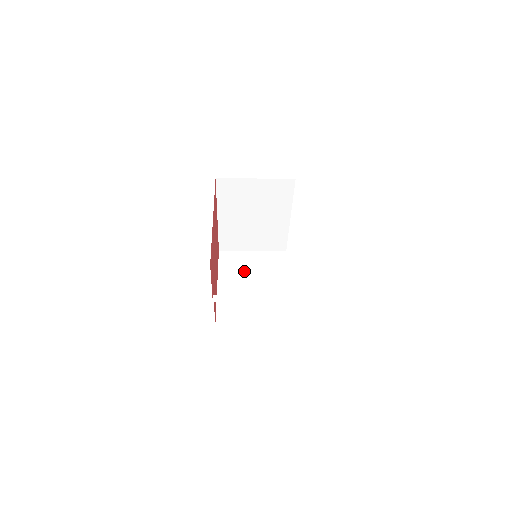
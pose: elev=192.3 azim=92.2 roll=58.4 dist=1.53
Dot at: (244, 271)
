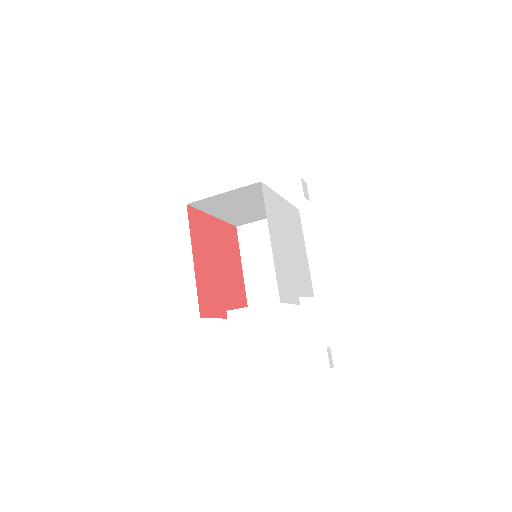
Dot at: (263, 246)
